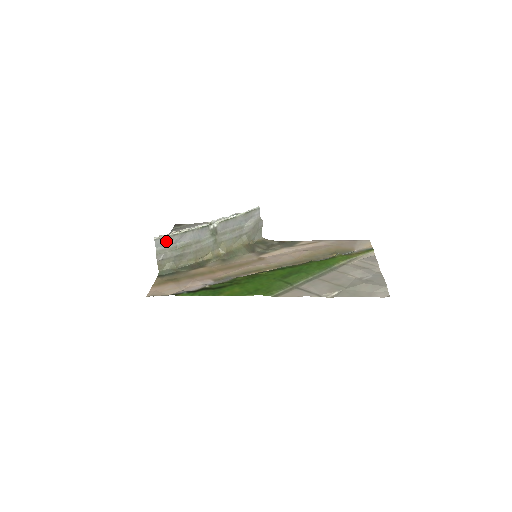
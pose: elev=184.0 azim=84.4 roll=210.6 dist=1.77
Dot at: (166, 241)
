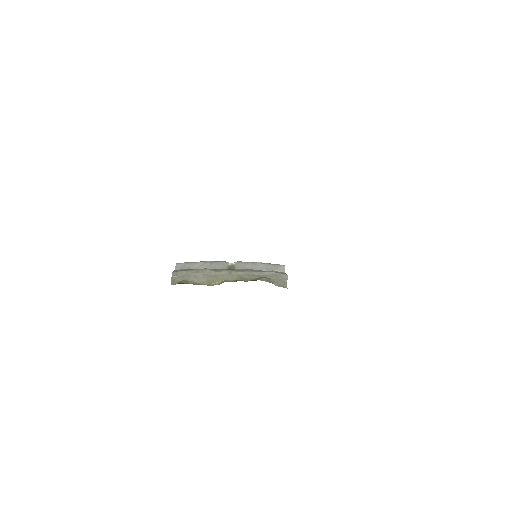
Dot at: (185, 266)
